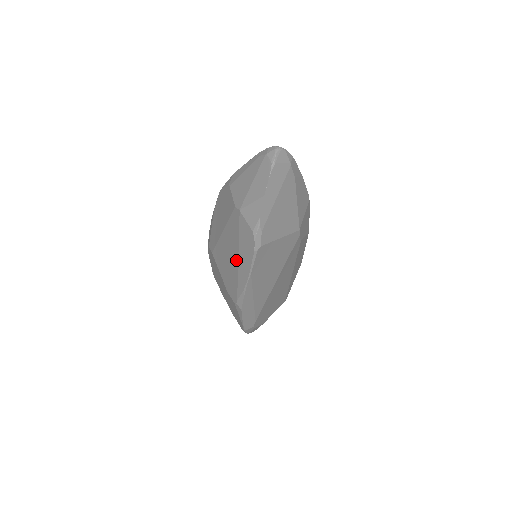
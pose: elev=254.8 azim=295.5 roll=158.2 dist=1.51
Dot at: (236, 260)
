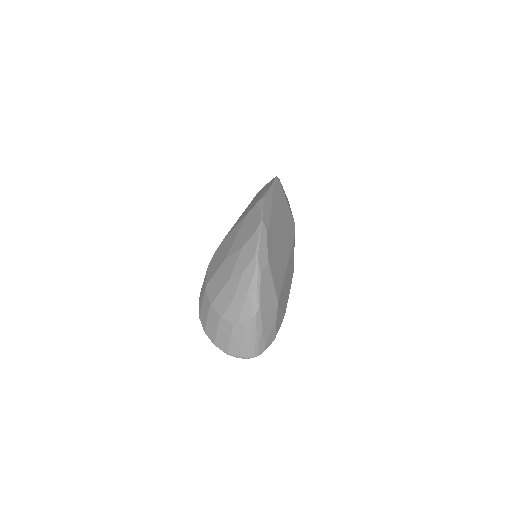
Dot at: (258, 196)
